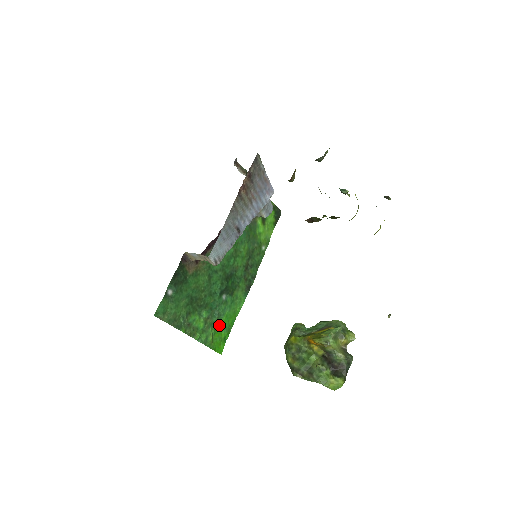
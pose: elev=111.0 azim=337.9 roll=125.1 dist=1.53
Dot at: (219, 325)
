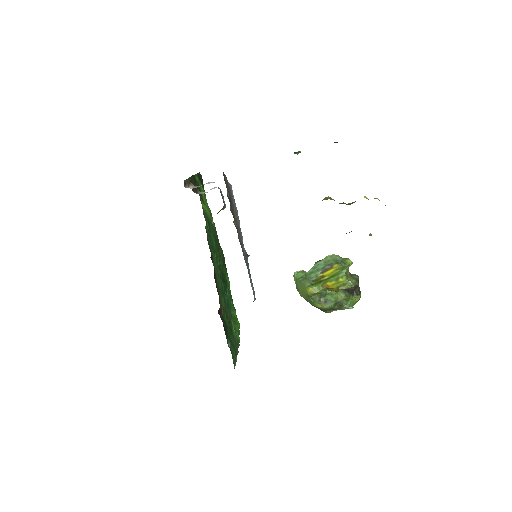
Dot at: occluded
